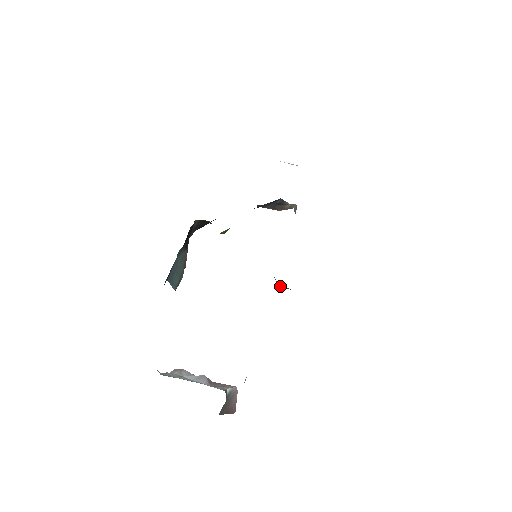
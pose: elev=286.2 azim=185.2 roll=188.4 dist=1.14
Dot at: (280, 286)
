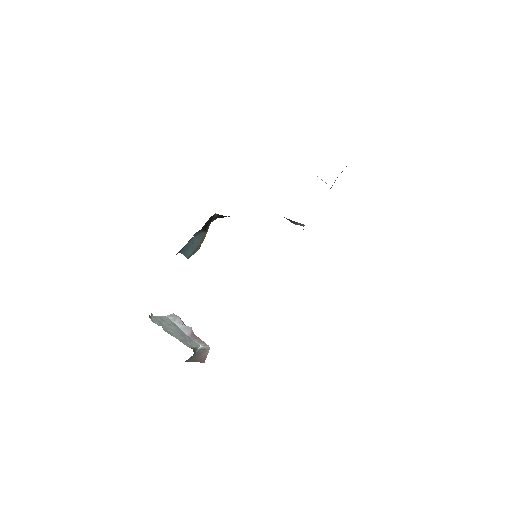
Dot at: occluded
